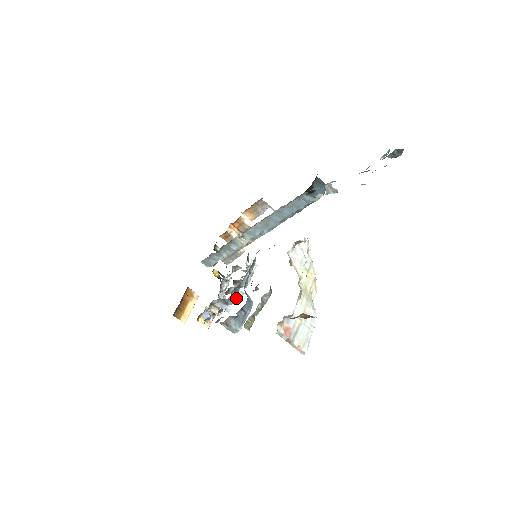
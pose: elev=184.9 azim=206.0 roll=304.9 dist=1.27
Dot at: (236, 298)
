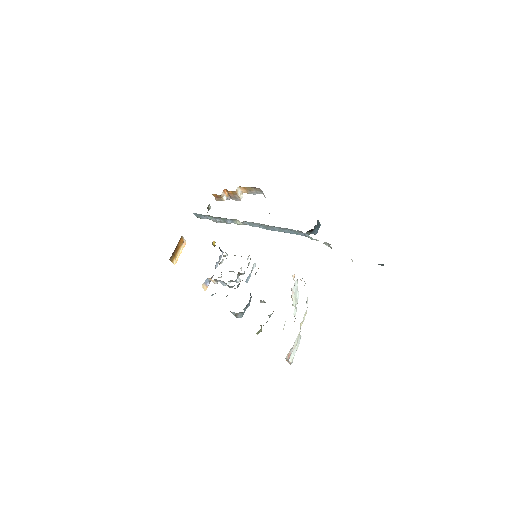
Dot at: (234, 281)
